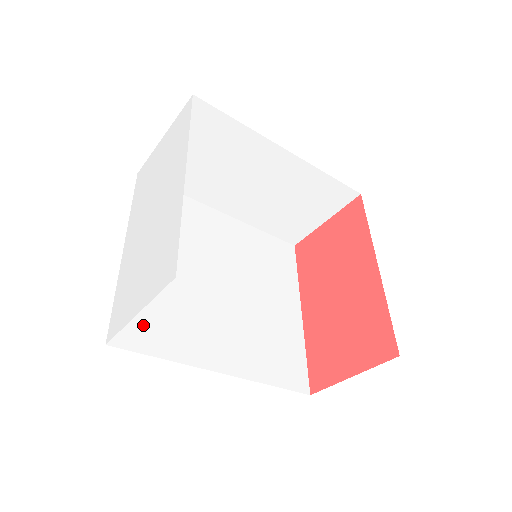
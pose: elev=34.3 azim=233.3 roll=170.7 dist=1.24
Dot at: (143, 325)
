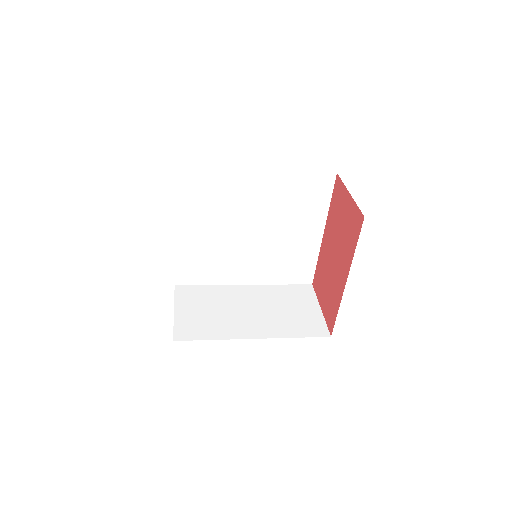
Dot at: (194, 272)
